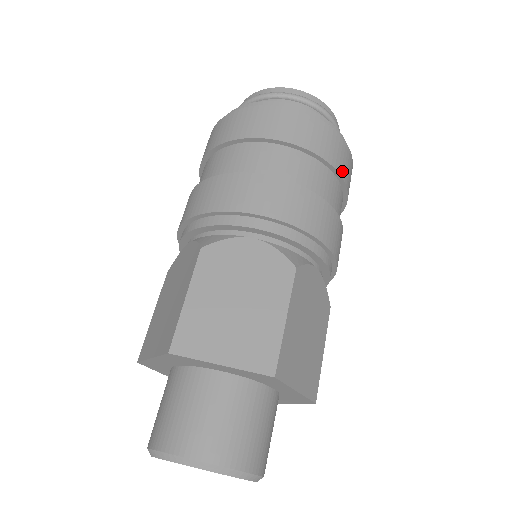
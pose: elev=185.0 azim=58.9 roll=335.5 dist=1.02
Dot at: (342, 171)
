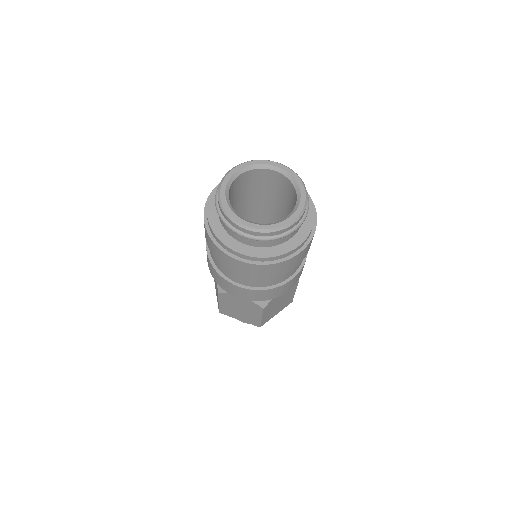
Dot at: occluded
